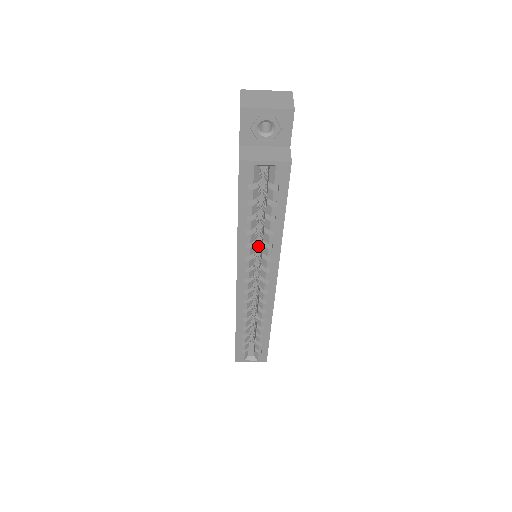
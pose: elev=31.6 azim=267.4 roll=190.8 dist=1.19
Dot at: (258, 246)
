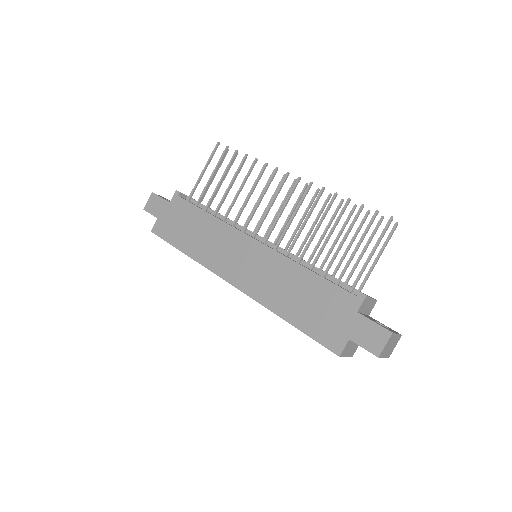
Dot at: occluded
